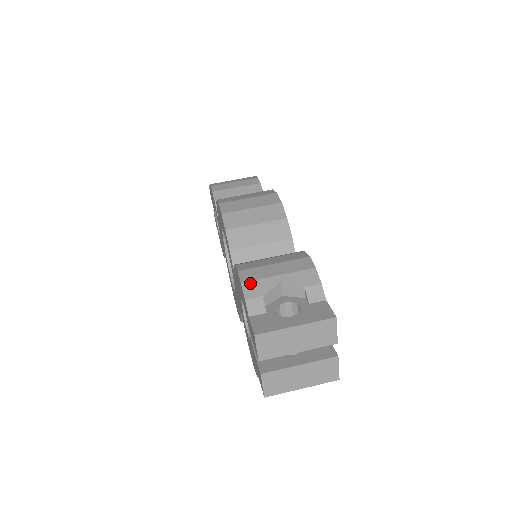
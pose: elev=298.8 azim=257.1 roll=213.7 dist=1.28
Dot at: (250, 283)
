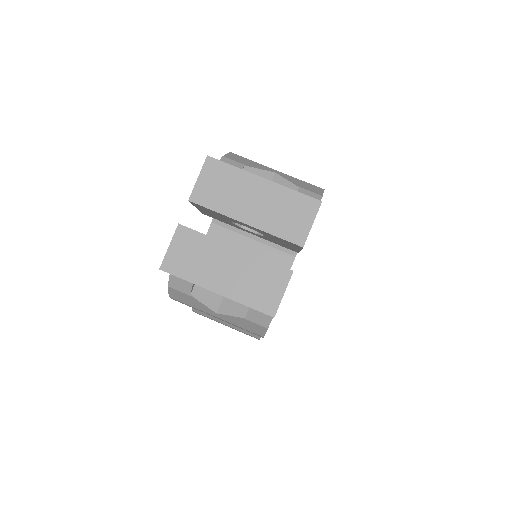
Dot at: (240, 156)
